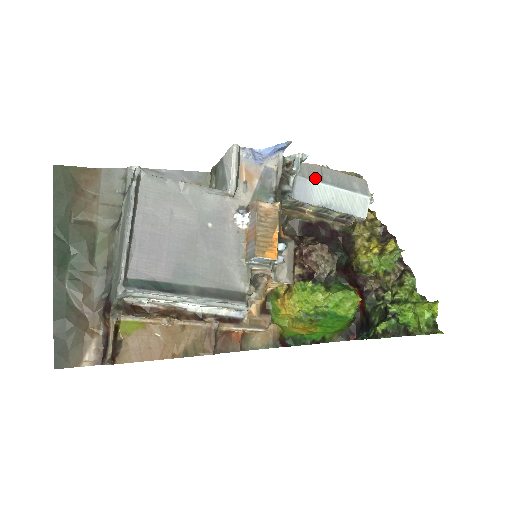
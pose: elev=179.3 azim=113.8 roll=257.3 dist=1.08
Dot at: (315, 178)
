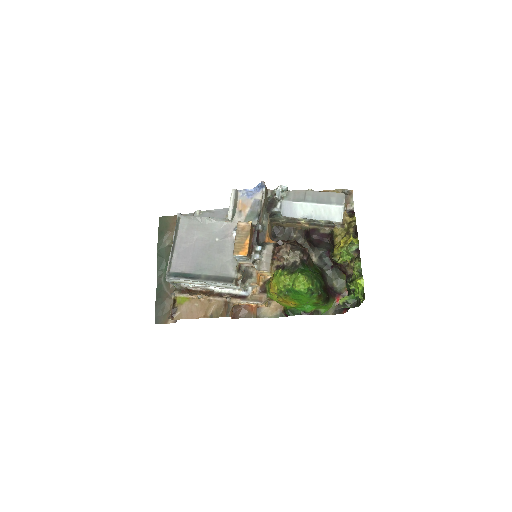
Dot at: (298, 200)
